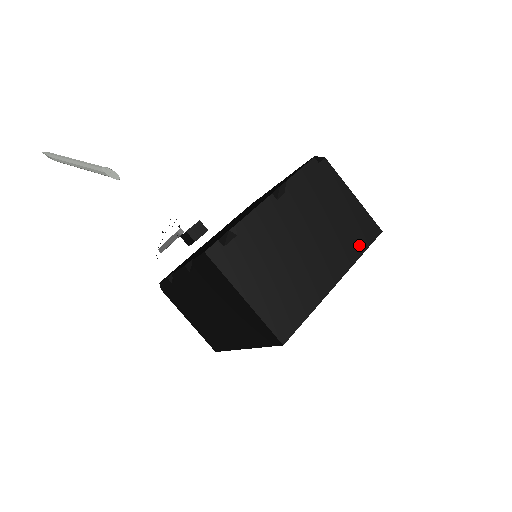
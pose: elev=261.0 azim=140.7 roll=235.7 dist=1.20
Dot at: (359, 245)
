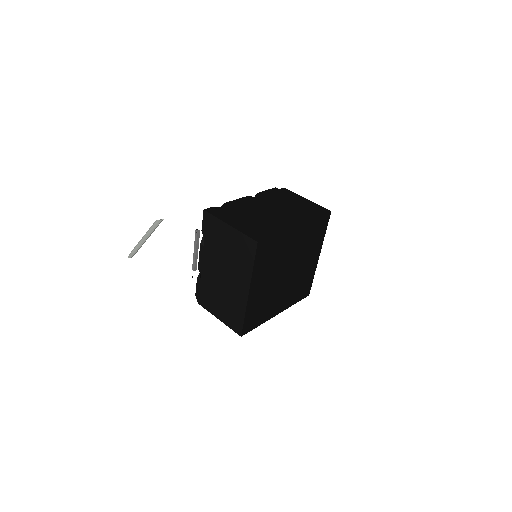
Dot at: (313, 214)
